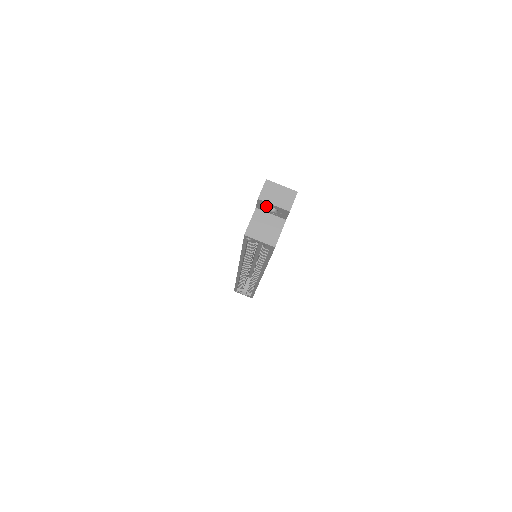
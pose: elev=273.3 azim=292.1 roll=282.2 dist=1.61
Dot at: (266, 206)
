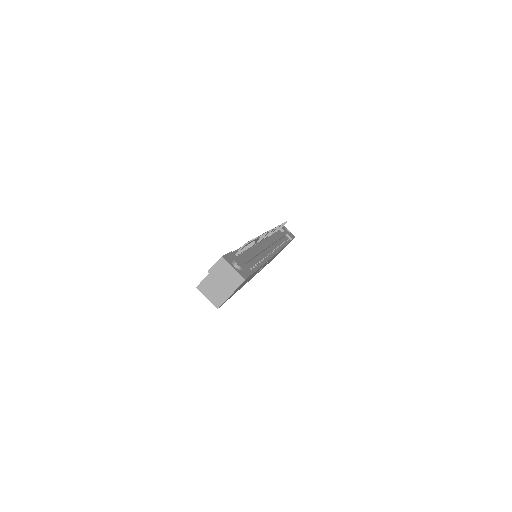
Dot at: occluded
